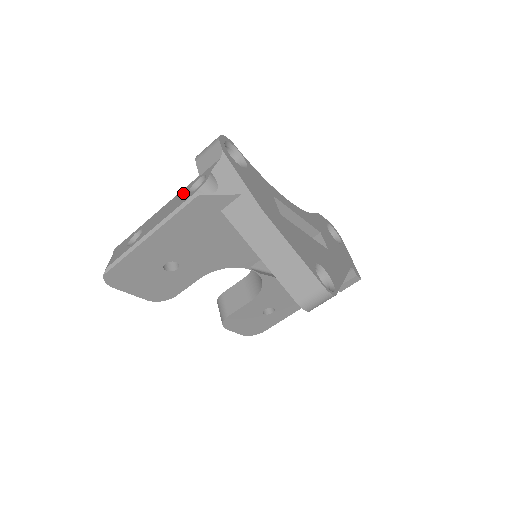
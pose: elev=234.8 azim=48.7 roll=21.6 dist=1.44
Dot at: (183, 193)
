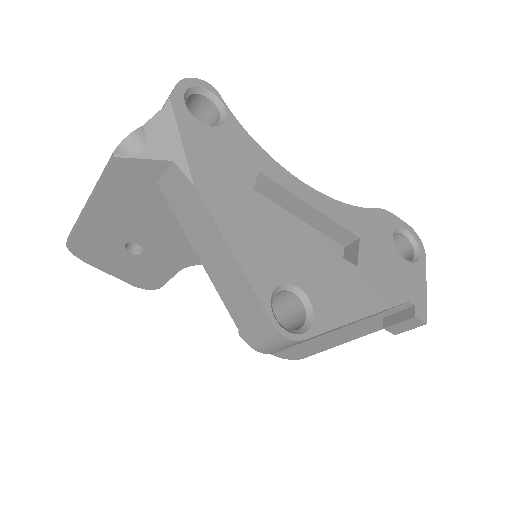
Dot at: occluded
